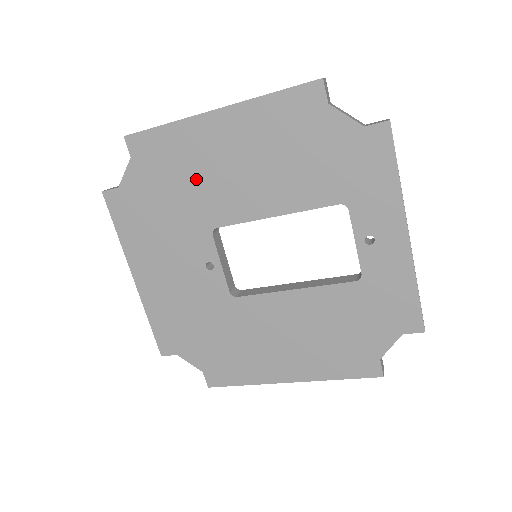
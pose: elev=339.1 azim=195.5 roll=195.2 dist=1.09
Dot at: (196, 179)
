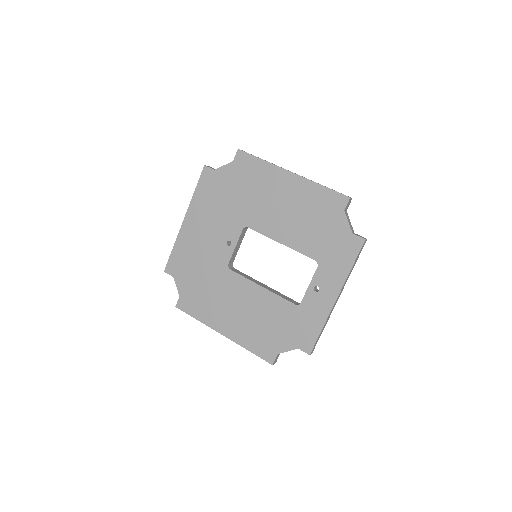
Dot at: (257, 196)
